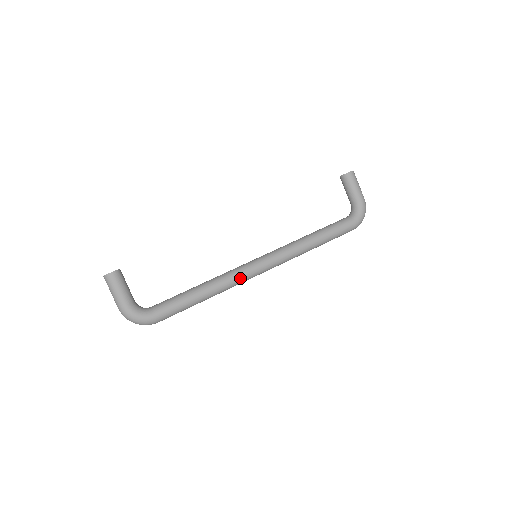
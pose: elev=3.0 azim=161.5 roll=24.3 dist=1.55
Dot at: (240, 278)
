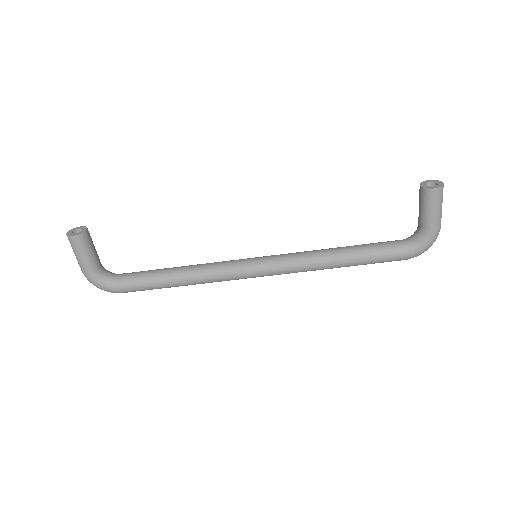
Dot at: (225, 278)
